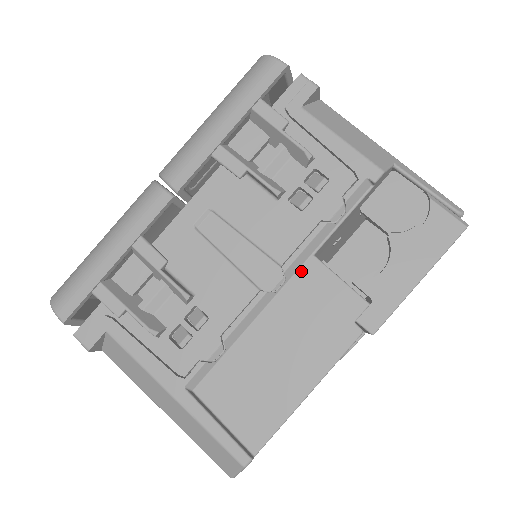
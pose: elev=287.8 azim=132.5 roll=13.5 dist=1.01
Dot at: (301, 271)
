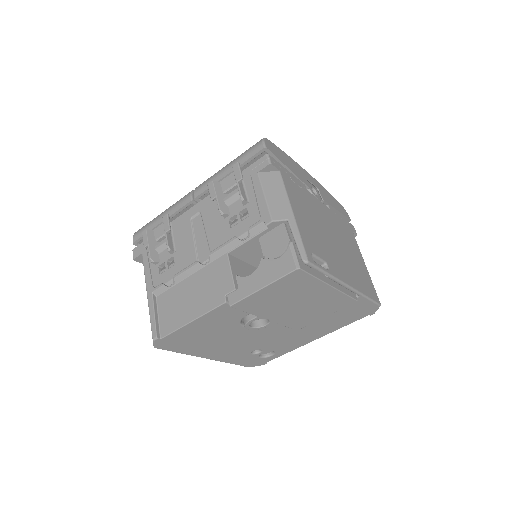
Dot at: (219, 259)
